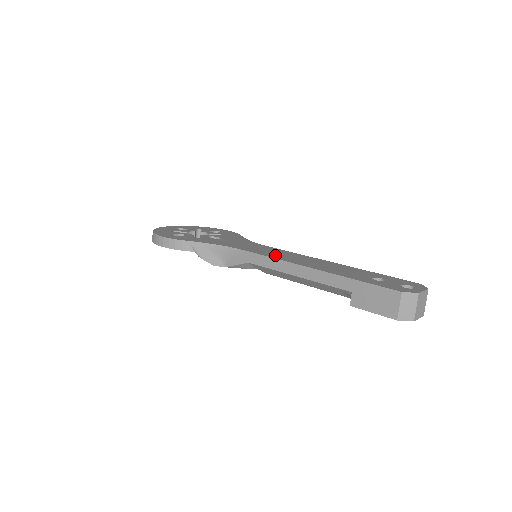
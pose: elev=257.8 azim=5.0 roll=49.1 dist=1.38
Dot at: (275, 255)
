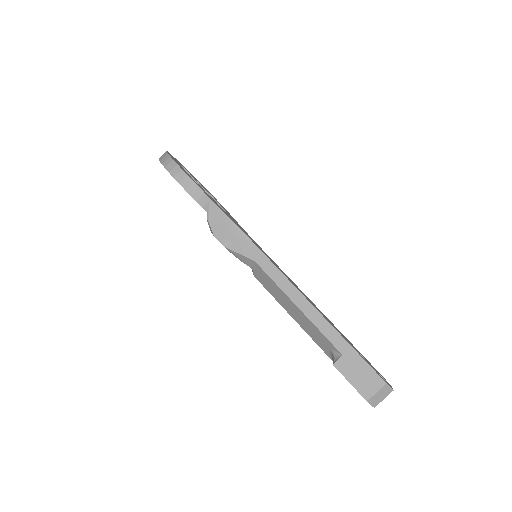
Dot at: occluded
